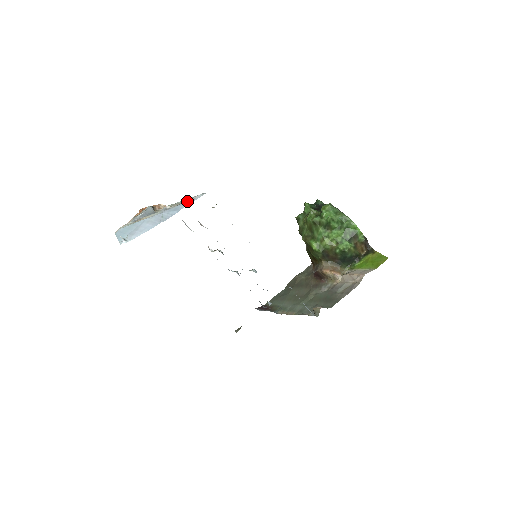
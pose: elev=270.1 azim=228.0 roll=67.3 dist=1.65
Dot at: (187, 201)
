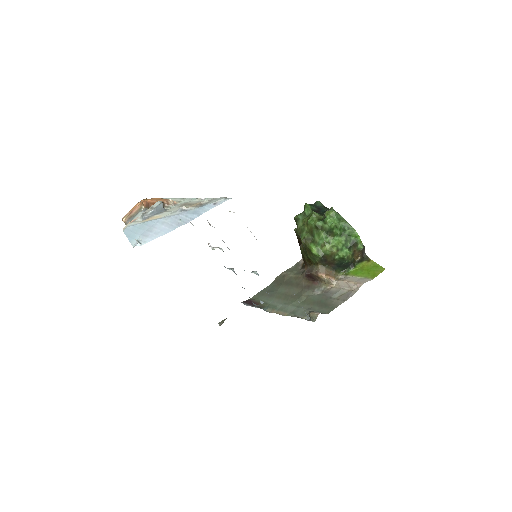
Dot at: (208, 205)
